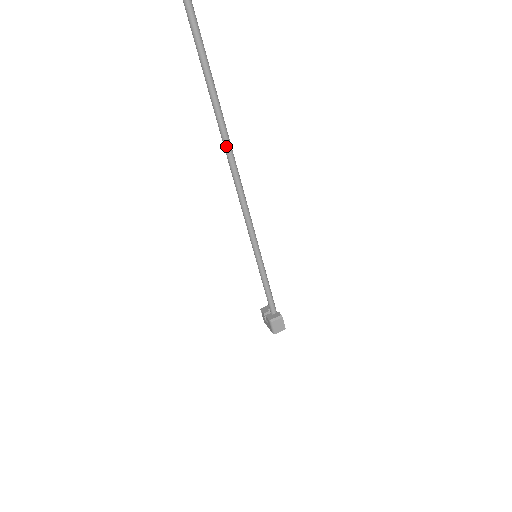
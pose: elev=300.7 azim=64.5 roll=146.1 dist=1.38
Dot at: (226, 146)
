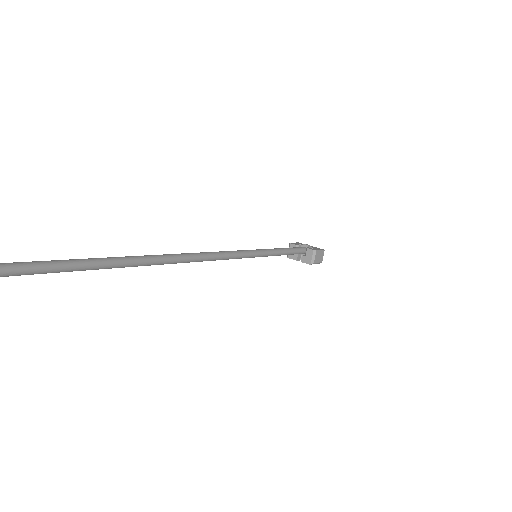
Dot at: (147, 265)
